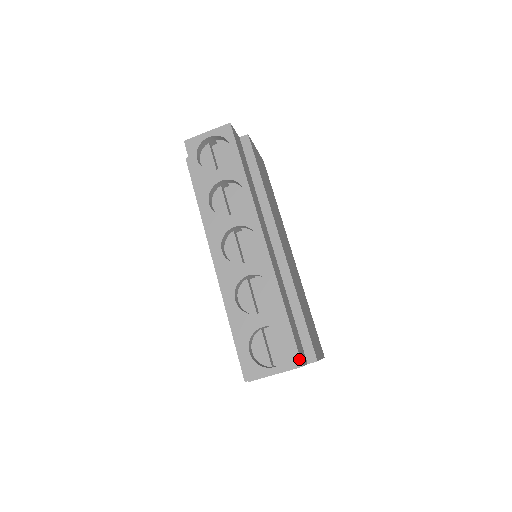
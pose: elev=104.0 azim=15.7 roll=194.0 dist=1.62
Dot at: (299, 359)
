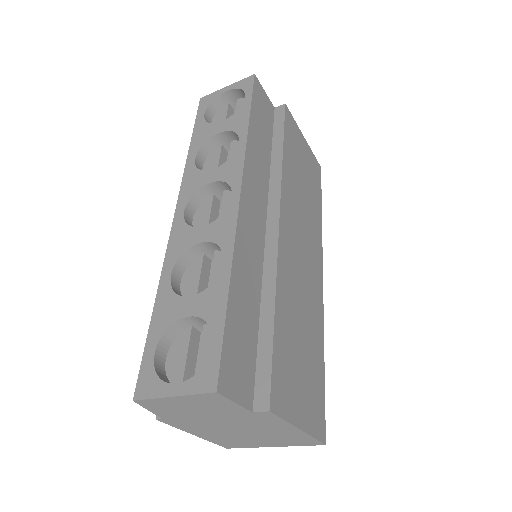
Dot at: (216, 377)
